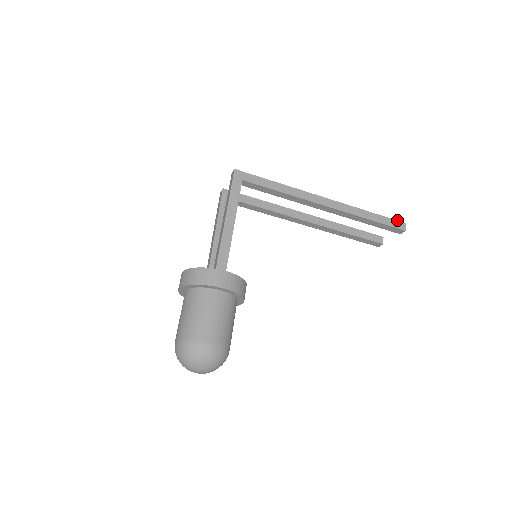
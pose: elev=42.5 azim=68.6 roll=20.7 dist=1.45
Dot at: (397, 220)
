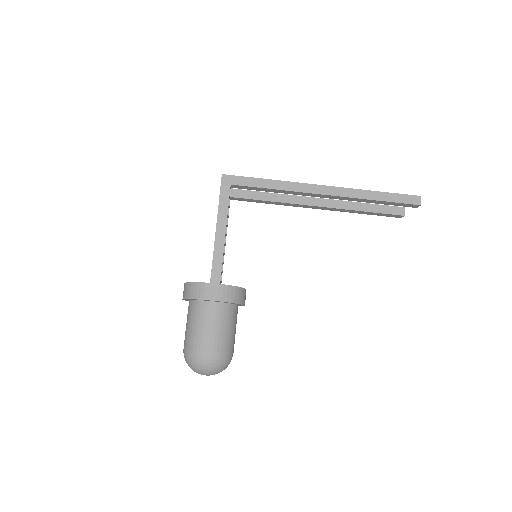
Dot at: occluded
